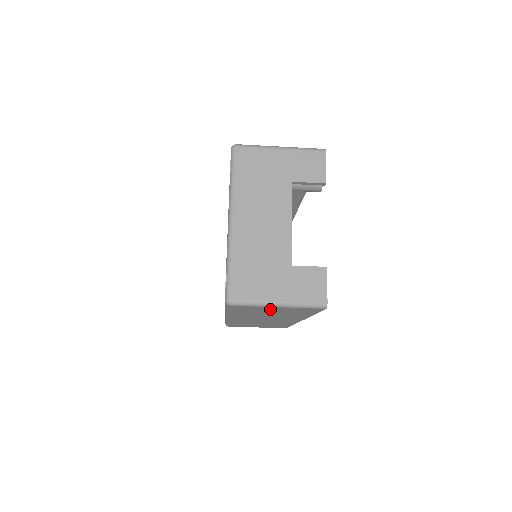
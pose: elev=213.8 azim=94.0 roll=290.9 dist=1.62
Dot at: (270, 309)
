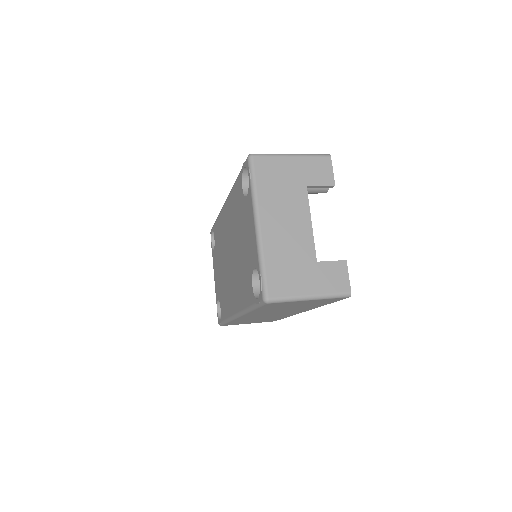
Dot at: (298, 303)
